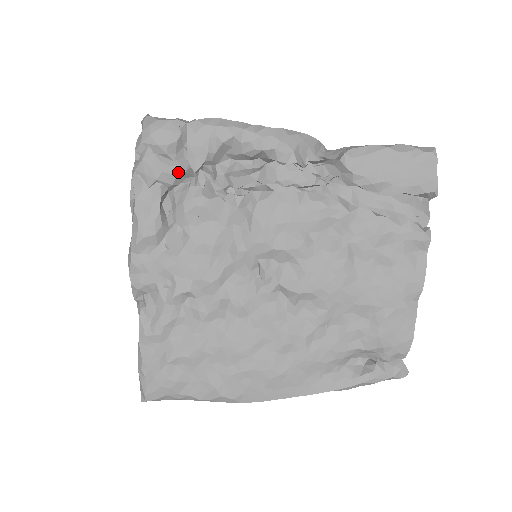
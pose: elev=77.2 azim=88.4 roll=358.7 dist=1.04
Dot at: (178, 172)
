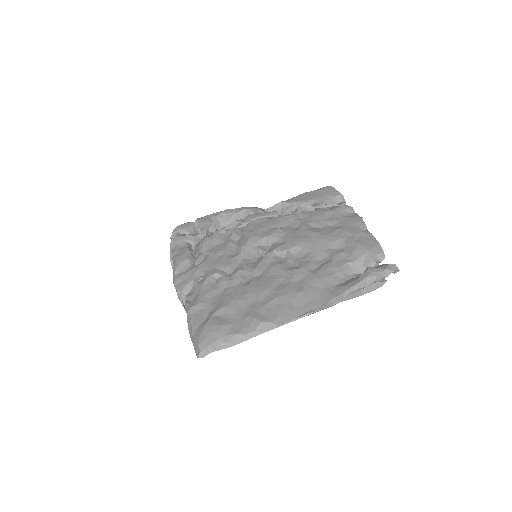
Dot at: (196, 235)
